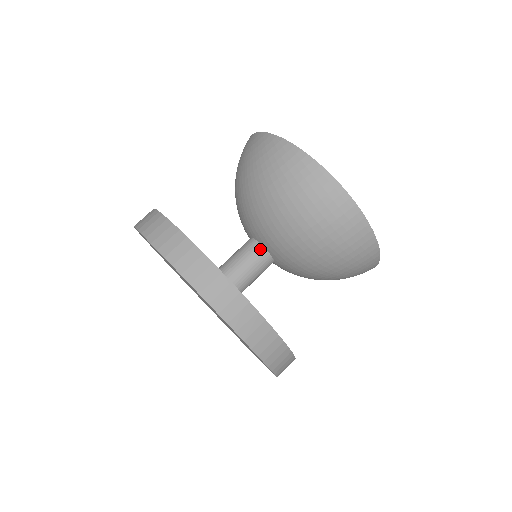
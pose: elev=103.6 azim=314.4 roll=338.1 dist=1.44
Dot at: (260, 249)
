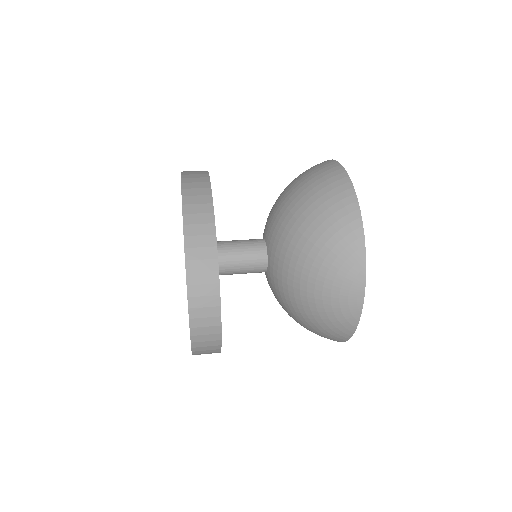
Dot at: (260, 239)
